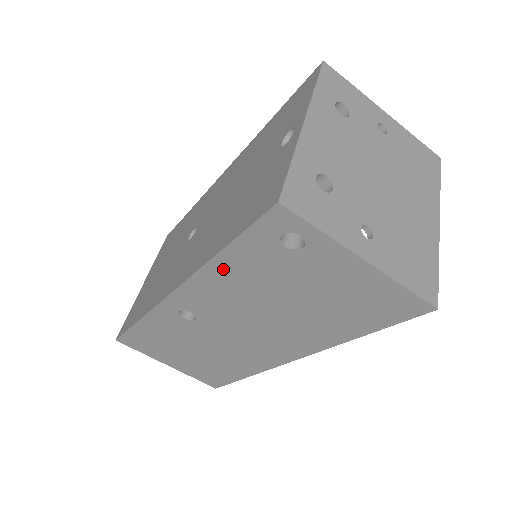
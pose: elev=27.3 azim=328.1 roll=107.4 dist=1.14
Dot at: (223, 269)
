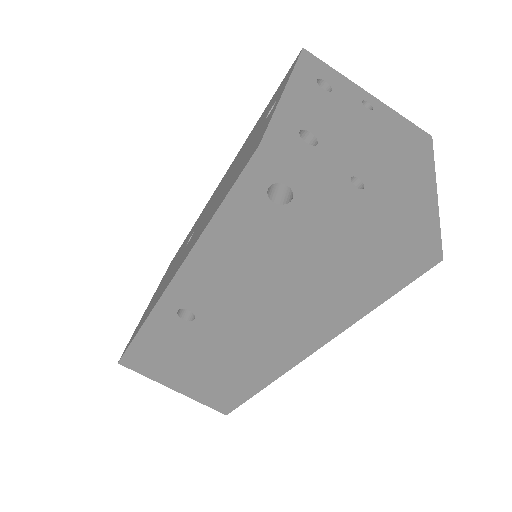
Dot at: (215, 245)
